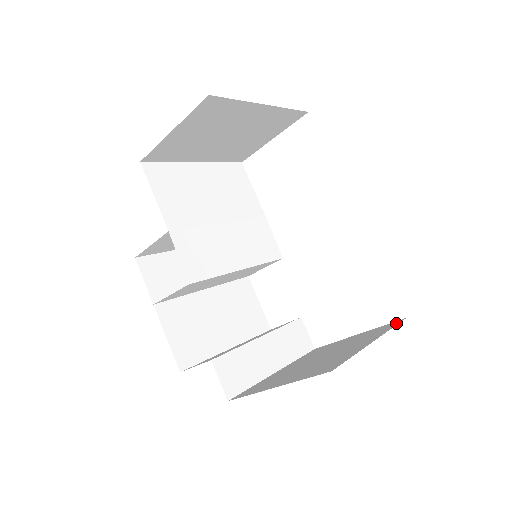
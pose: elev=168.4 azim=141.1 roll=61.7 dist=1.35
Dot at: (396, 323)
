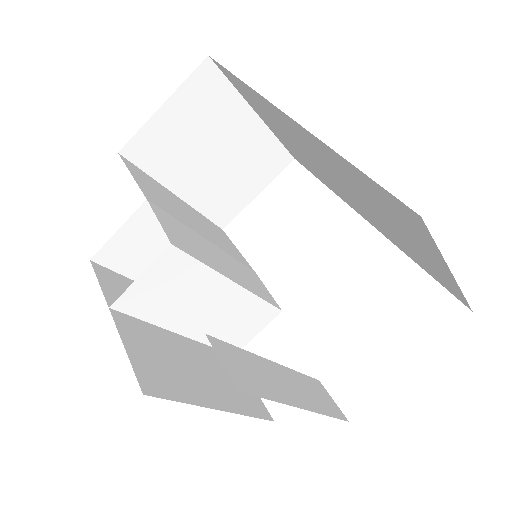
Dot at: occluded
